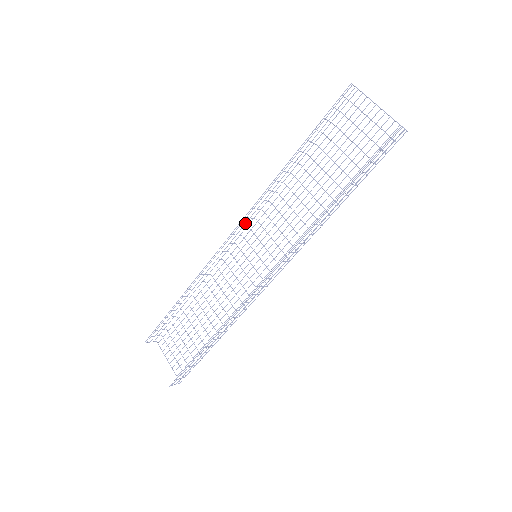
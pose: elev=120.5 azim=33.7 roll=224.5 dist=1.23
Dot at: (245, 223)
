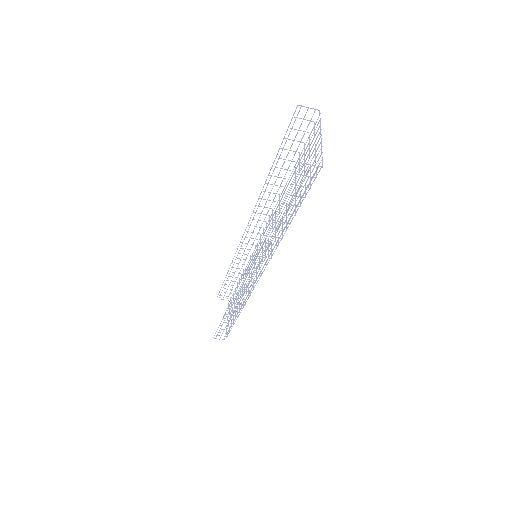
Dot at: (256, 224)
